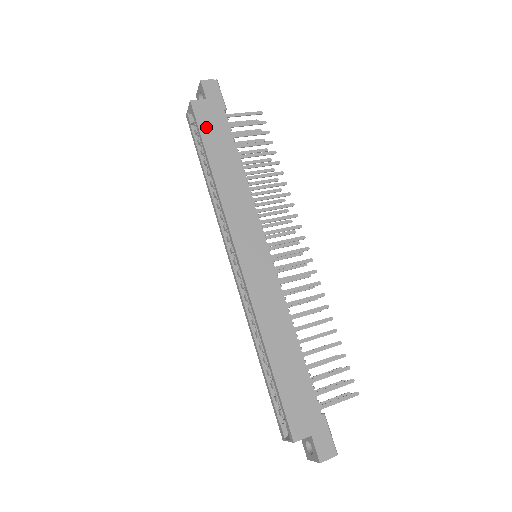
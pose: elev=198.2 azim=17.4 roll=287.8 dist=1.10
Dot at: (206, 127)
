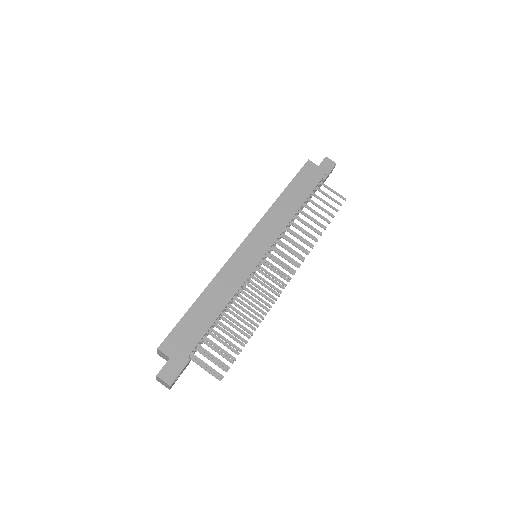
Dot at: (302, 176)
